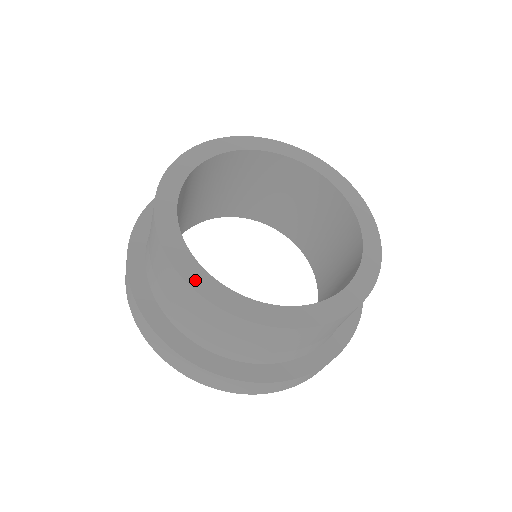
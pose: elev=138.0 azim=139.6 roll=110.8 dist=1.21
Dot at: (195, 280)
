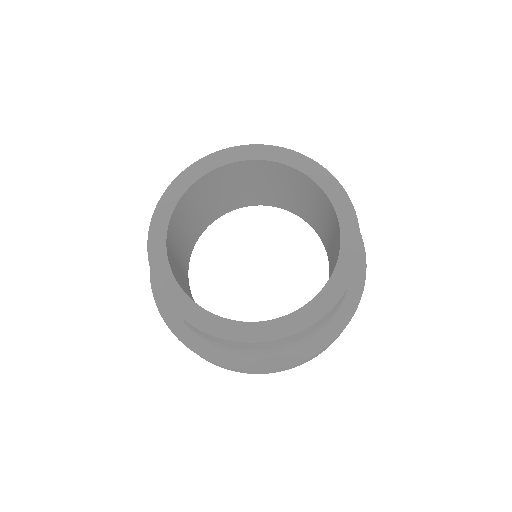
Dot at: (154, 234)
